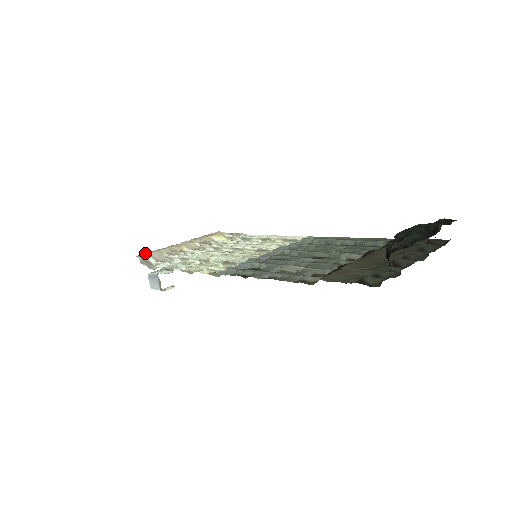
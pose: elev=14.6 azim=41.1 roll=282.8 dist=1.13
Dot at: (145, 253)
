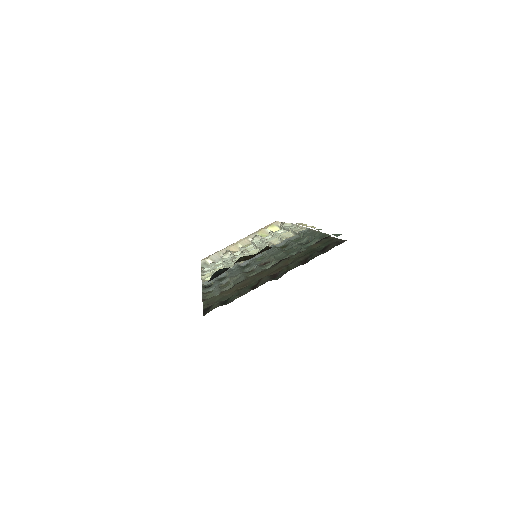
Dot at: (208, 256)
